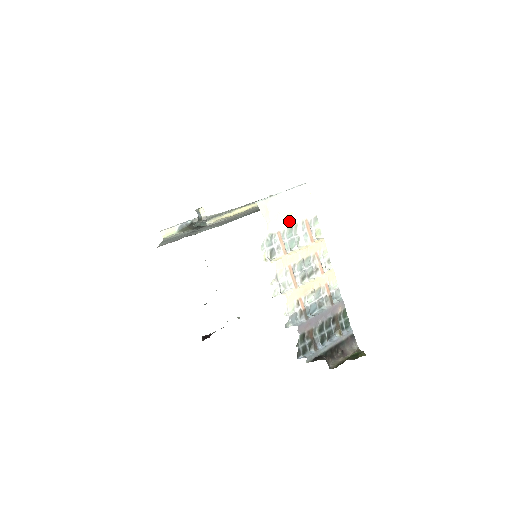
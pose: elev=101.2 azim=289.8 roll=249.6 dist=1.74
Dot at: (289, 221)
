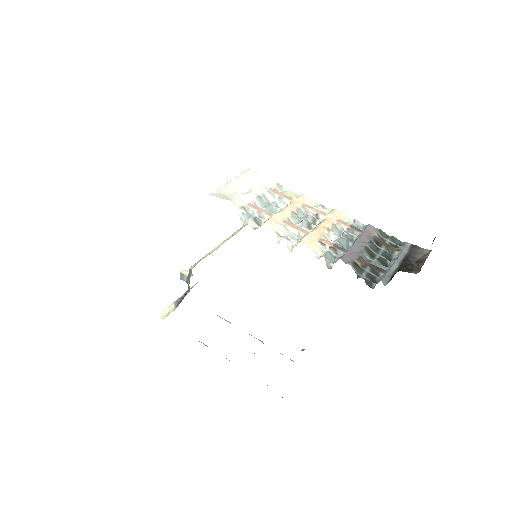
Dot at: (253, 194)
